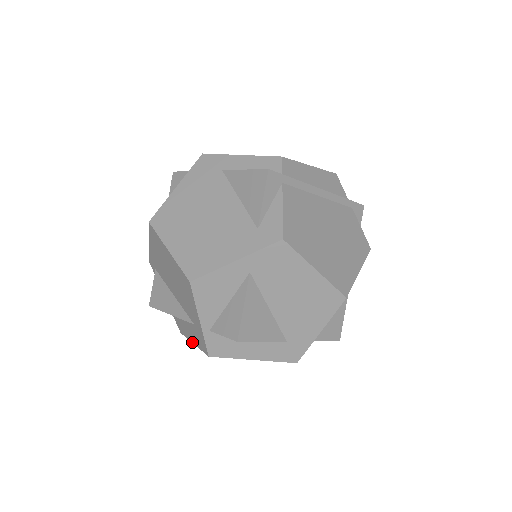
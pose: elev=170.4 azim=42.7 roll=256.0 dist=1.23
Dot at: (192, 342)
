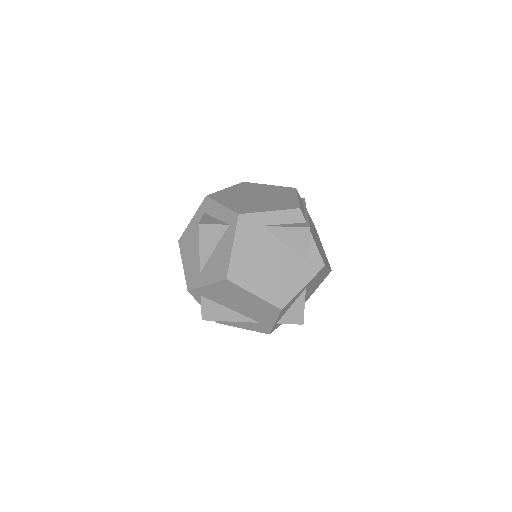
Dot at: occluded
